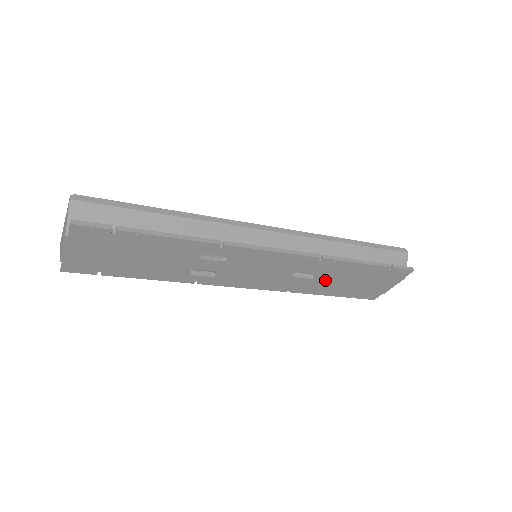
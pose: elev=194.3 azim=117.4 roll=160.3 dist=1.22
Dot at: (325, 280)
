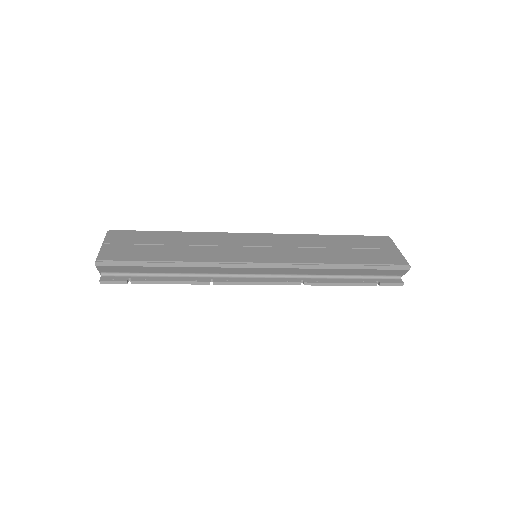
Dot at: occluded
